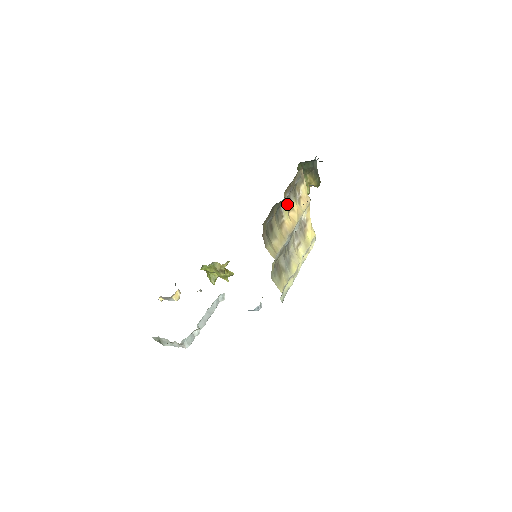
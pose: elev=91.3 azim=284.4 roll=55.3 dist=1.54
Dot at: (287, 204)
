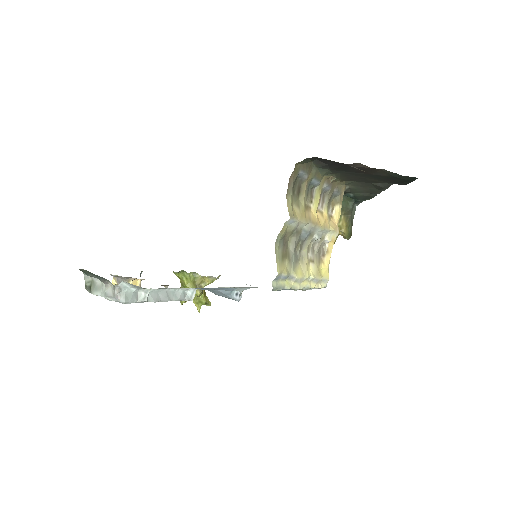
Dot at: (319, 199)
